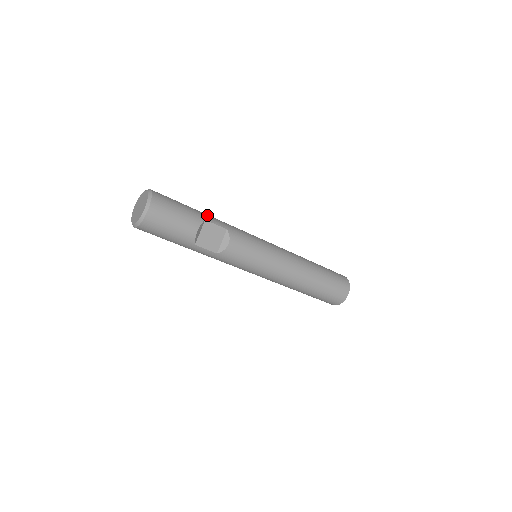
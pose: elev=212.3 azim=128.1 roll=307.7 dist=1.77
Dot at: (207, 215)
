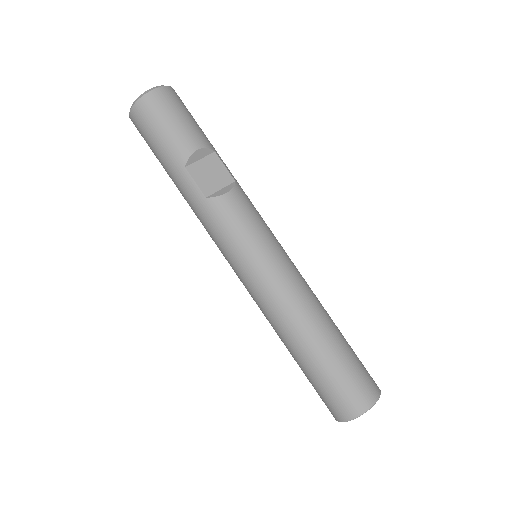
Dot at: occluded
